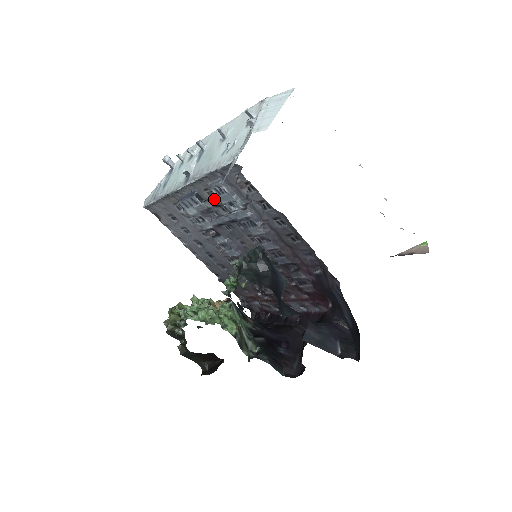
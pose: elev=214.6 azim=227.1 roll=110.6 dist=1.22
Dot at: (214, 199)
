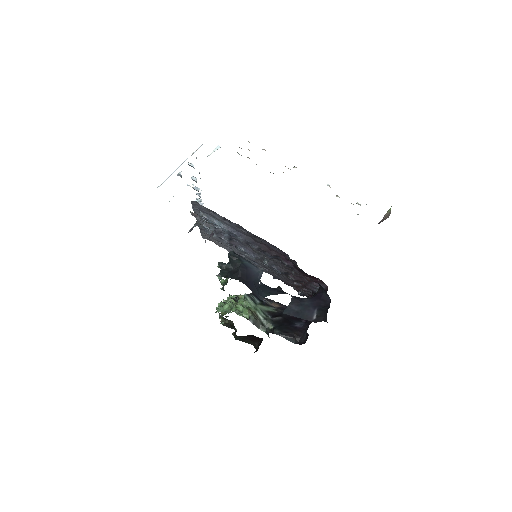
Dot at: occluded
